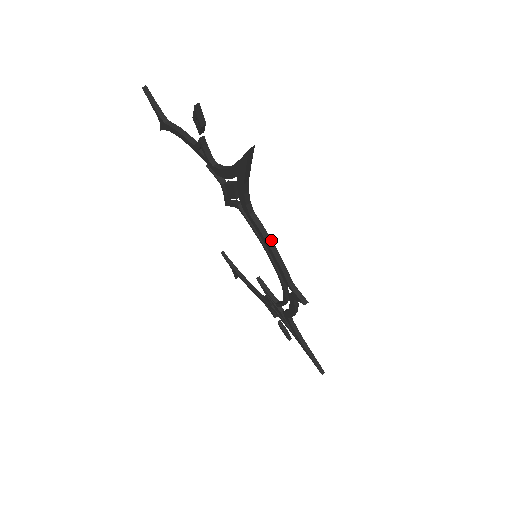
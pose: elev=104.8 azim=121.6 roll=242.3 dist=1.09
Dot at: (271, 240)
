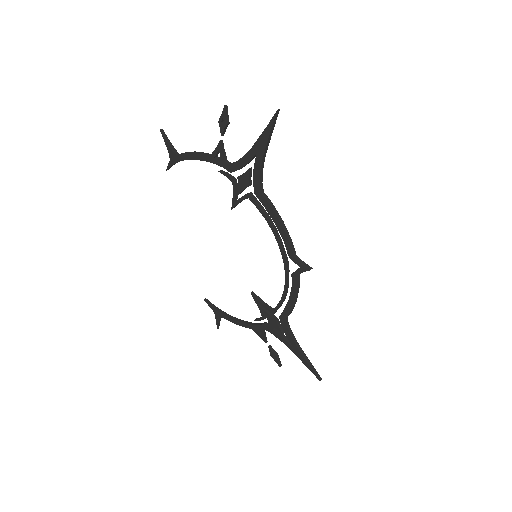
Dot at: occluded
